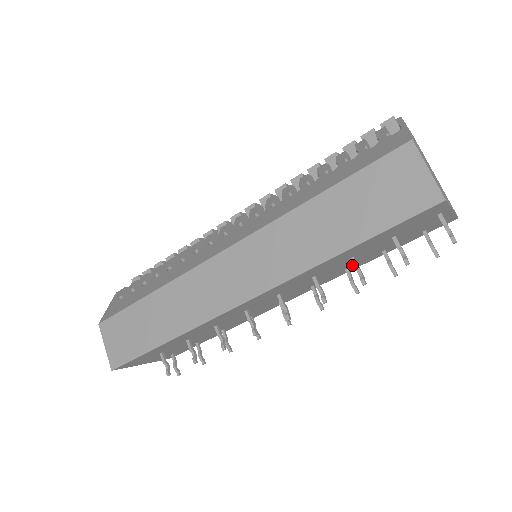
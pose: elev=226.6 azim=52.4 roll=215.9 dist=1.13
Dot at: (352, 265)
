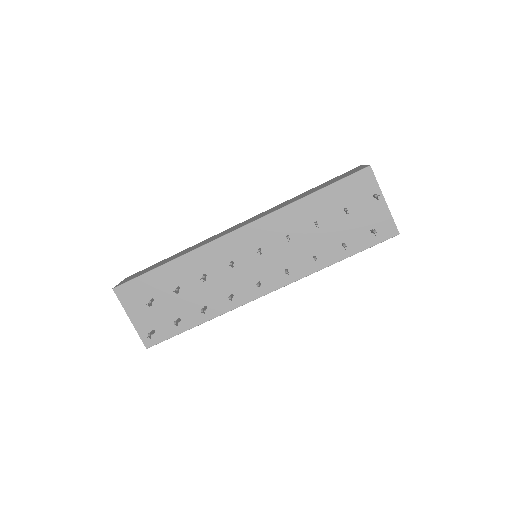
Dot at: (319, 252)
